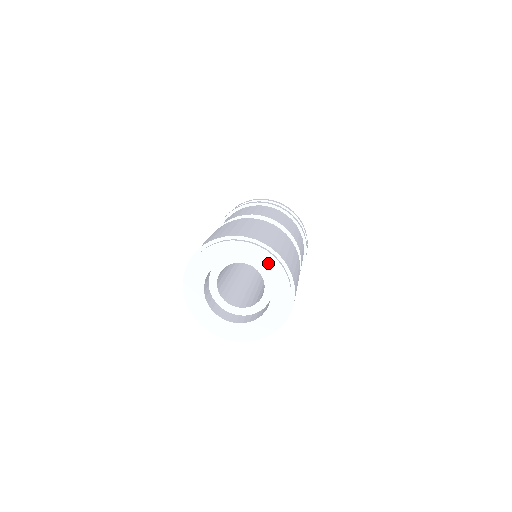
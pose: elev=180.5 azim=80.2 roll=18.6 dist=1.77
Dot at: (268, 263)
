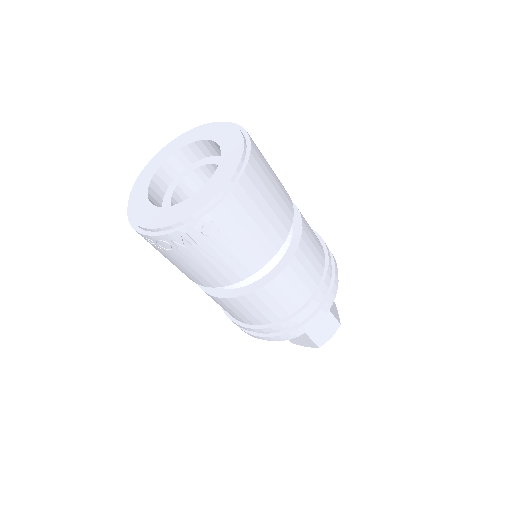
Dot at: (217, 130)
